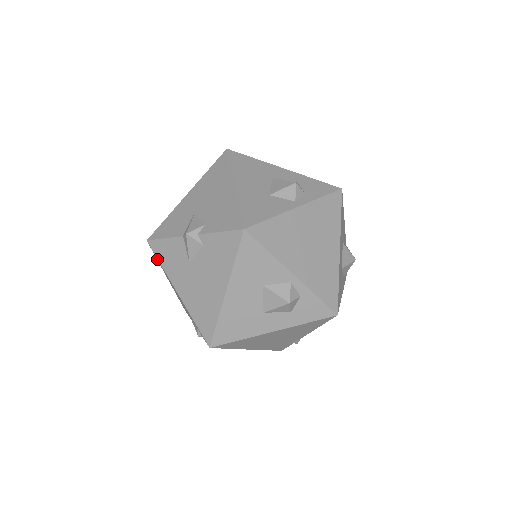
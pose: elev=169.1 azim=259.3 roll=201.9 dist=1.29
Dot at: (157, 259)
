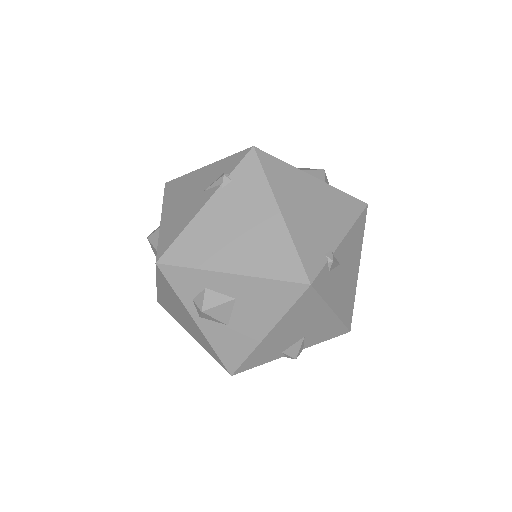
Dot at: (173, 184)
